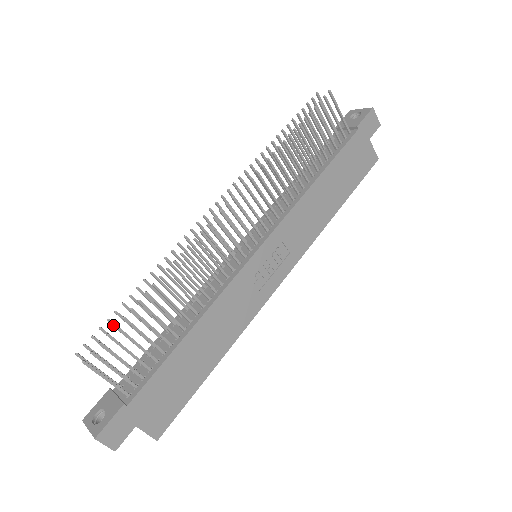
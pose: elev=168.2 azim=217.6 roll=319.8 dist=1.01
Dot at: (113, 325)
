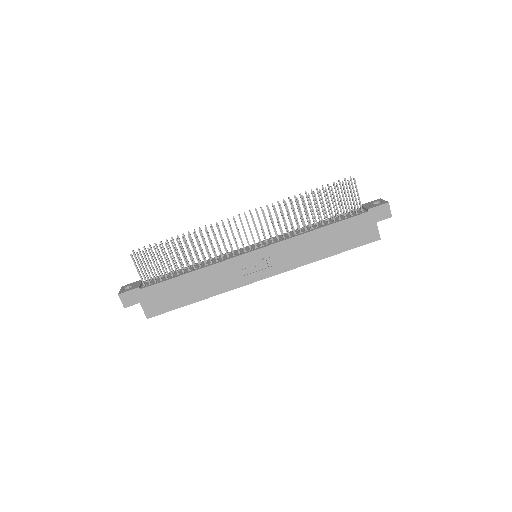
Dot at: (156, 247)
